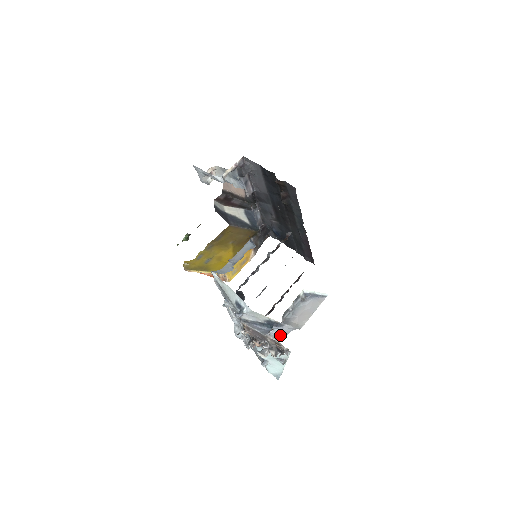
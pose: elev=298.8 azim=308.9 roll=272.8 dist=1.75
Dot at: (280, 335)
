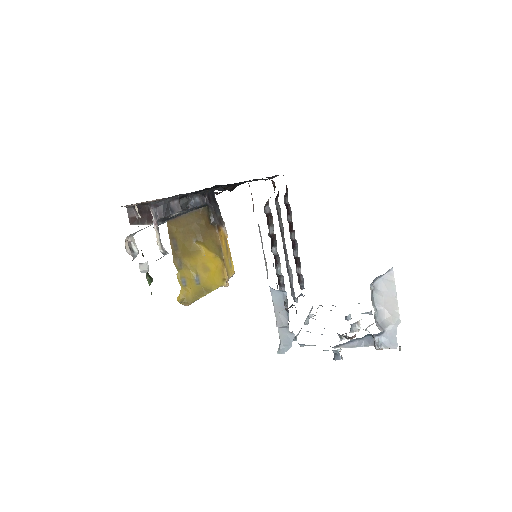
Dot at: (390, 342)
